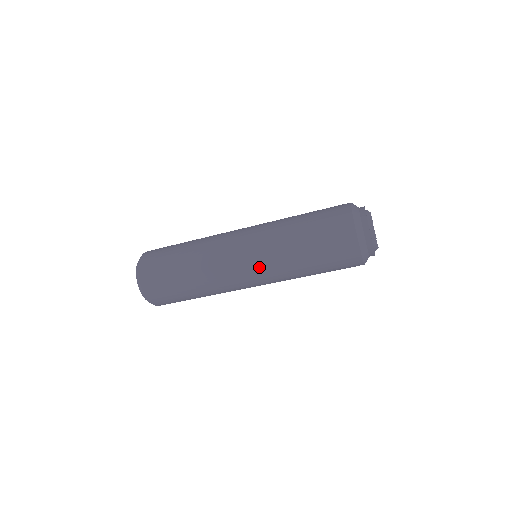
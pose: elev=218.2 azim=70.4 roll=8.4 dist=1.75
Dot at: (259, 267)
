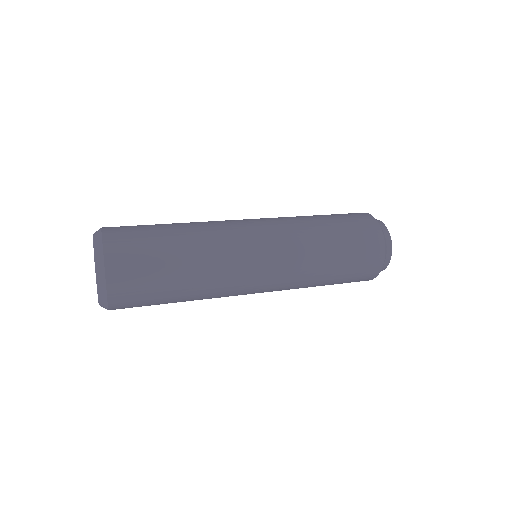
Dot at: (271, 291)
